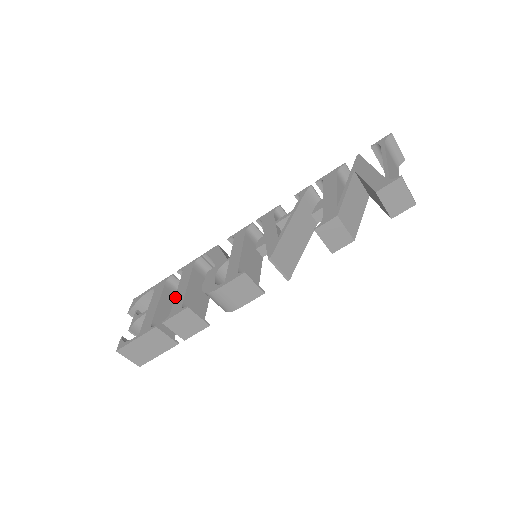
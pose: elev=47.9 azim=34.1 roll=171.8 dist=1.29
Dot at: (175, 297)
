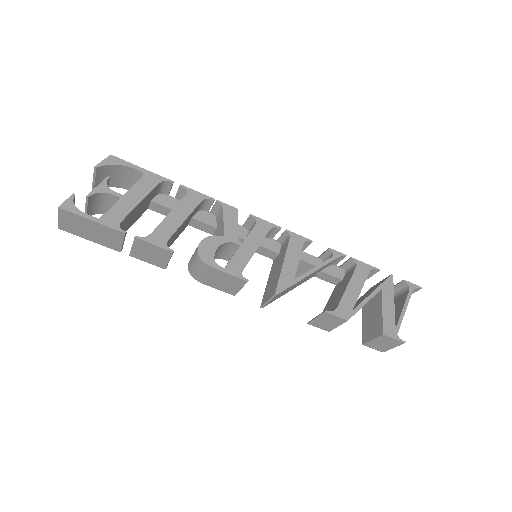
Dot at: (164, 220)
